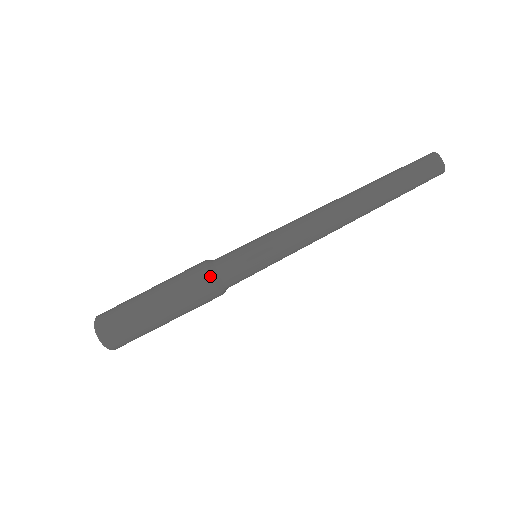
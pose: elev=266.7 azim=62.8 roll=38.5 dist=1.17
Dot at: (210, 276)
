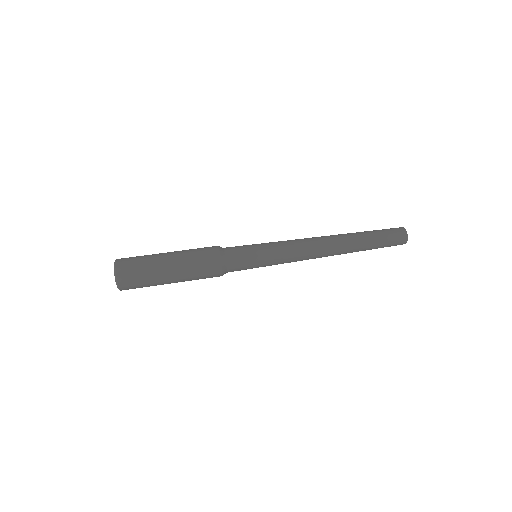
Dot at: (217, 246)
